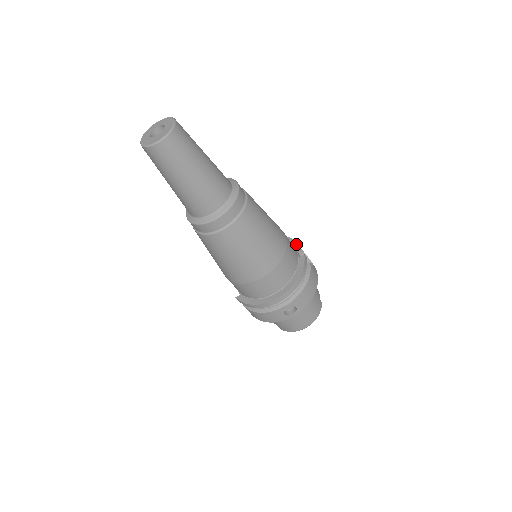
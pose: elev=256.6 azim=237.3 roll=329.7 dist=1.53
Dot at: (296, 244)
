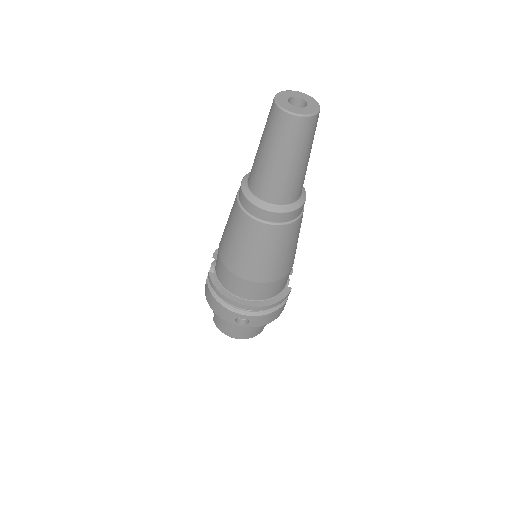
Dot at: (290, 272)
